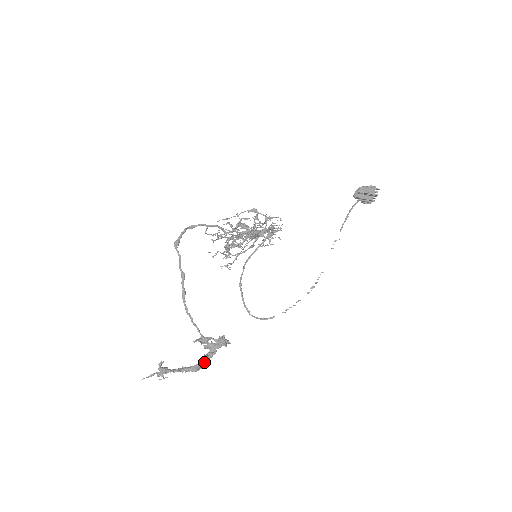
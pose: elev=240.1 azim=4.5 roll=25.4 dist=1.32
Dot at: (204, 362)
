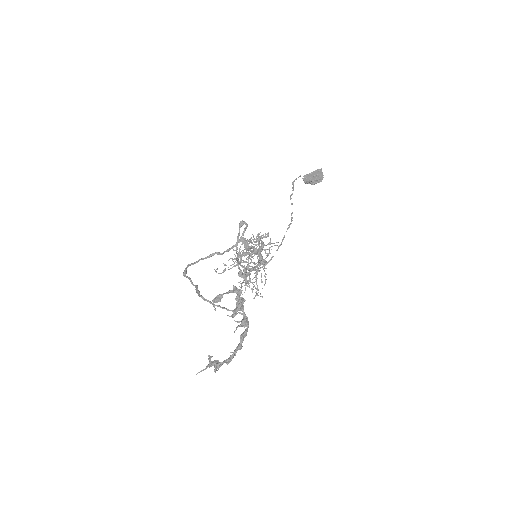
Dot at: (243, 333)
